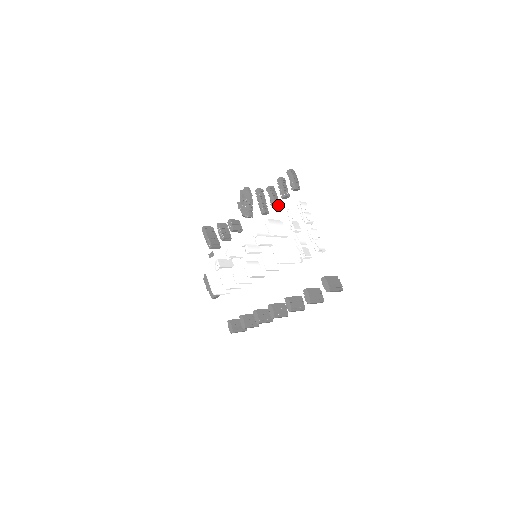
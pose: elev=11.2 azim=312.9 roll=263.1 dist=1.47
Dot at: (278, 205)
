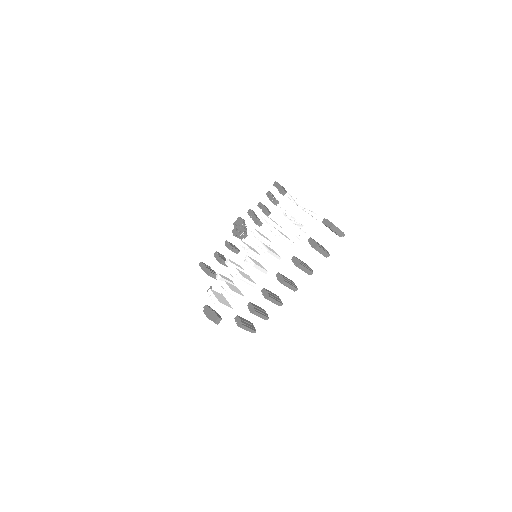
Dot at: (270, 213)
